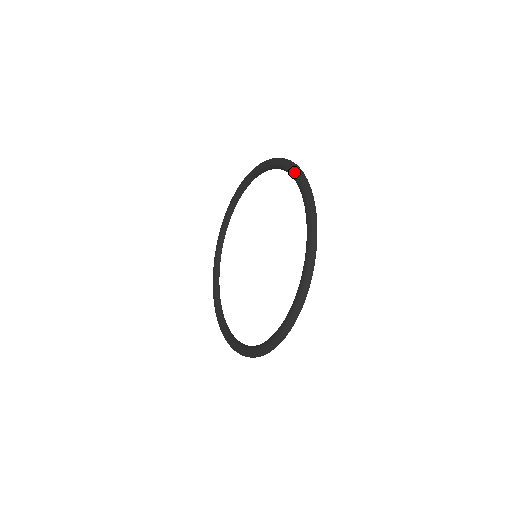
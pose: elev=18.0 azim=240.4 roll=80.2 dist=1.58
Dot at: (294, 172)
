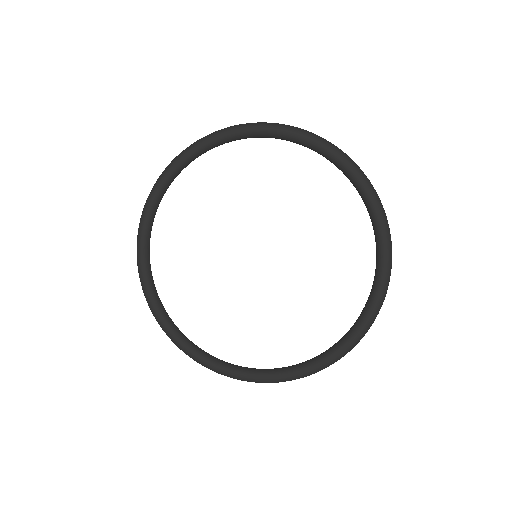
Dot at: (387, 251)
